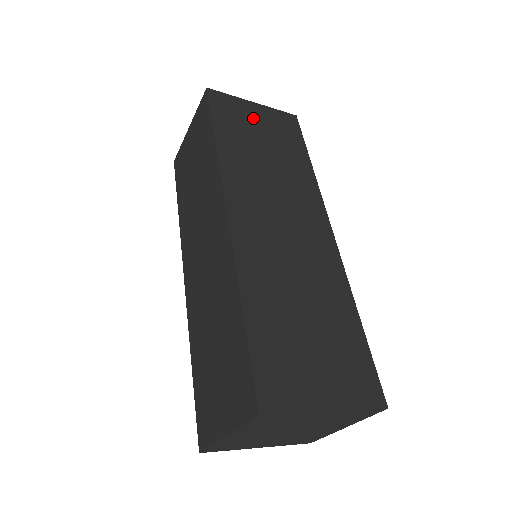
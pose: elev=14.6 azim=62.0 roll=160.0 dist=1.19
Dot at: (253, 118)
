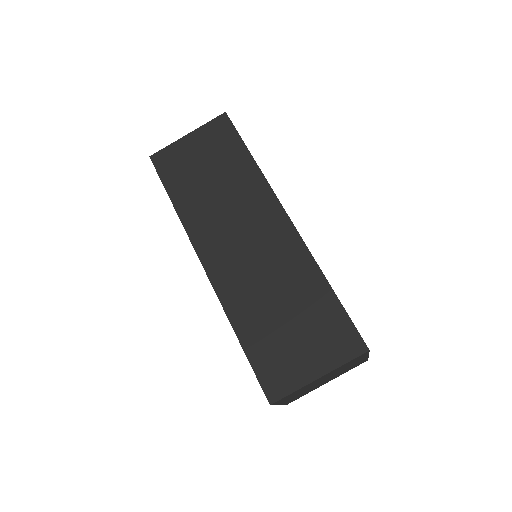
Dot at: occluded
